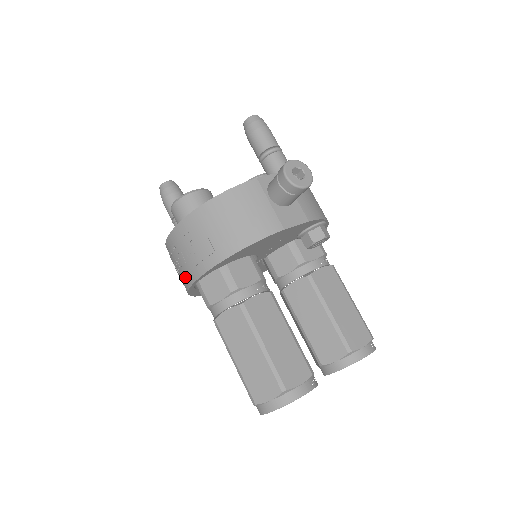
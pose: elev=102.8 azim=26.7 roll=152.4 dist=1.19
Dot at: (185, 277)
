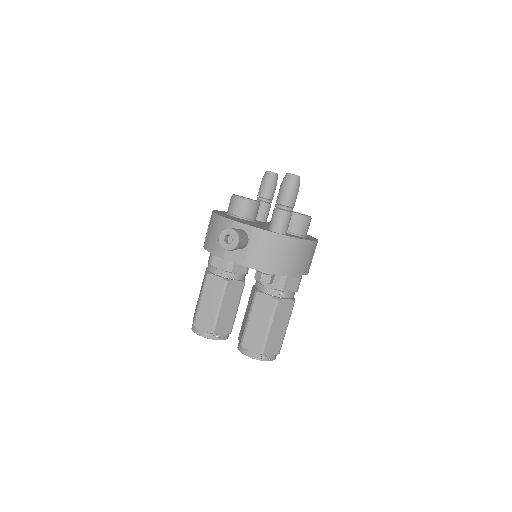
Dot at: occluded
